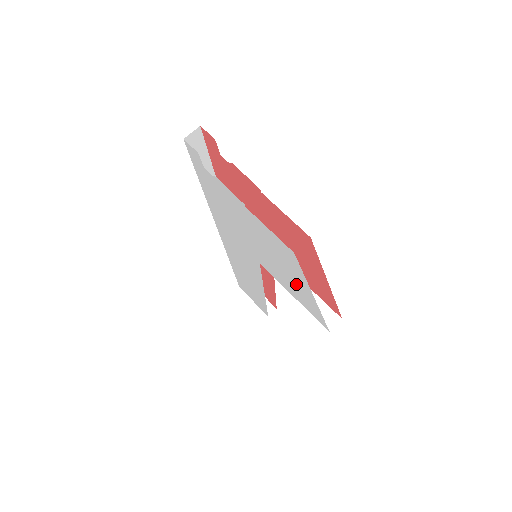
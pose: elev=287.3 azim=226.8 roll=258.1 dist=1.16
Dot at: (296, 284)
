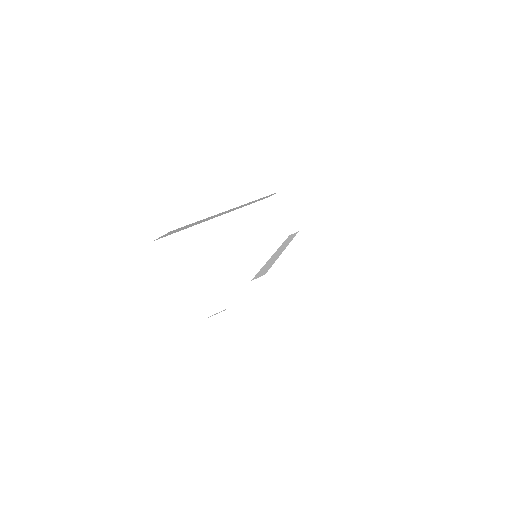
Dot at: occluded
